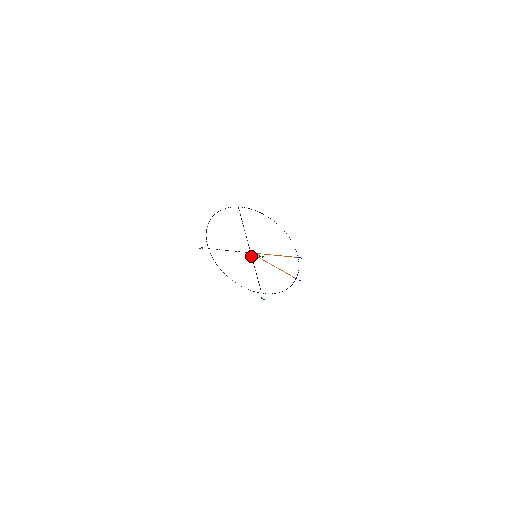
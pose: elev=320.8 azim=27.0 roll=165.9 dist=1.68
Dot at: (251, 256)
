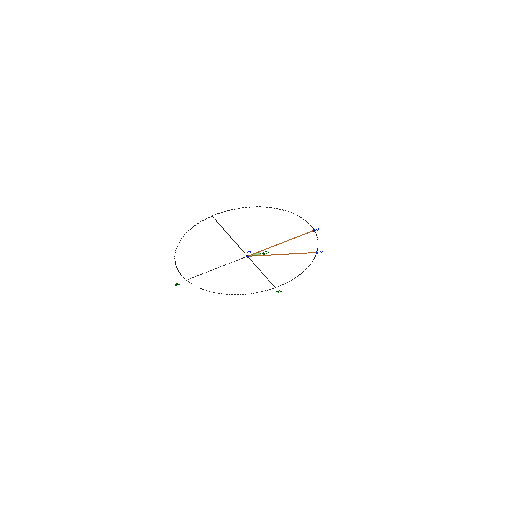
Dot at: occluded
